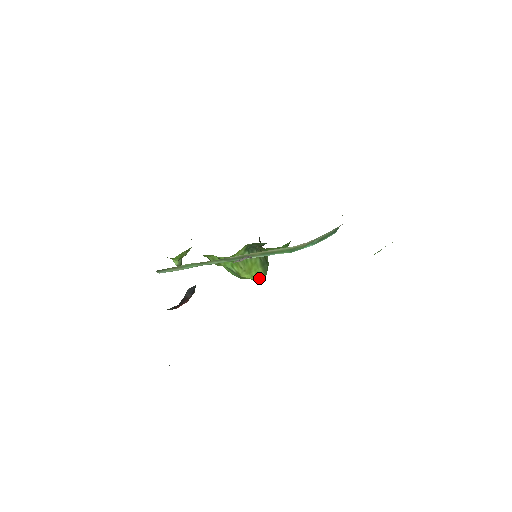
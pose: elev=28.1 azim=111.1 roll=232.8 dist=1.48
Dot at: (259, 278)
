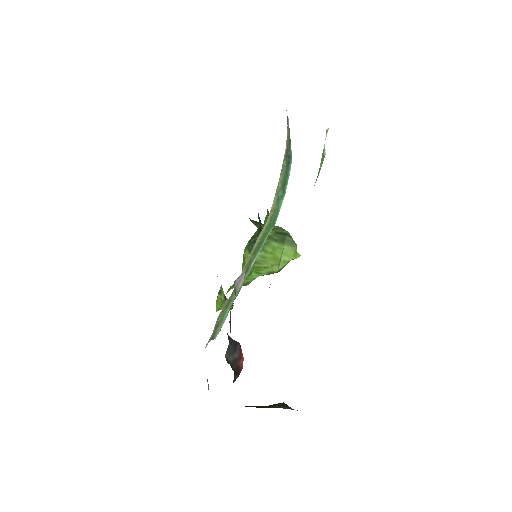
Dot at: (292, 255)
